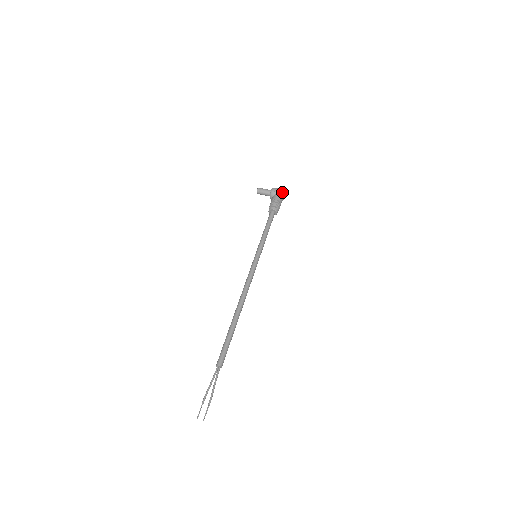
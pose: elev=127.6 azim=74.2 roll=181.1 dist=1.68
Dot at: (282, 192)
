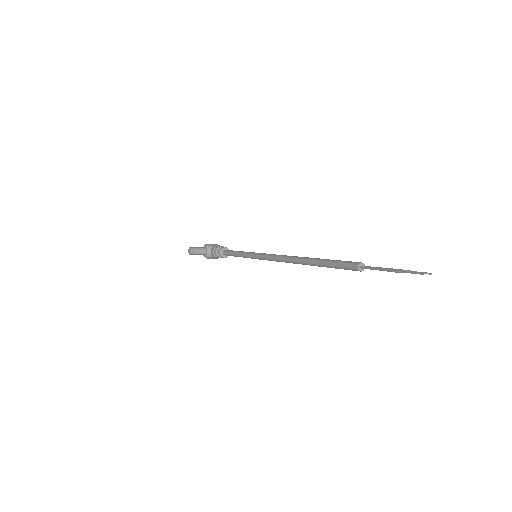
Dot at: occluded
